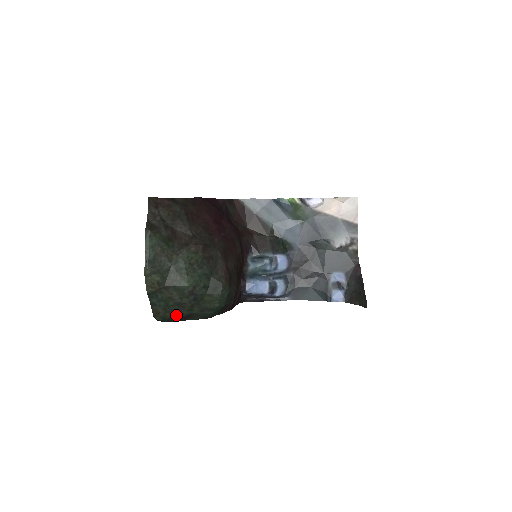
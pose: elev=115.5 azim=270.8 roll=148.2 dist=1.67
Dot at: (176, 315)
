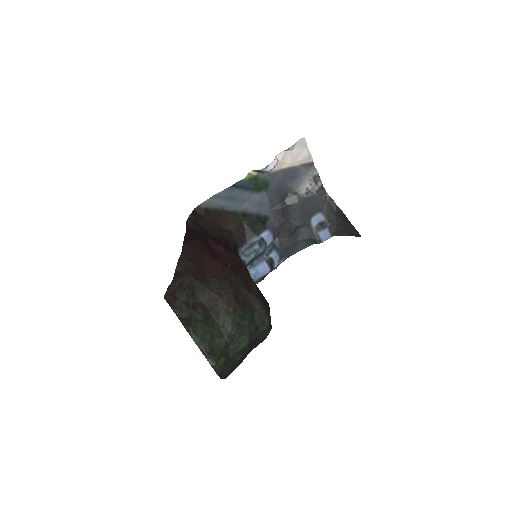
Dot at: (239, 364)
